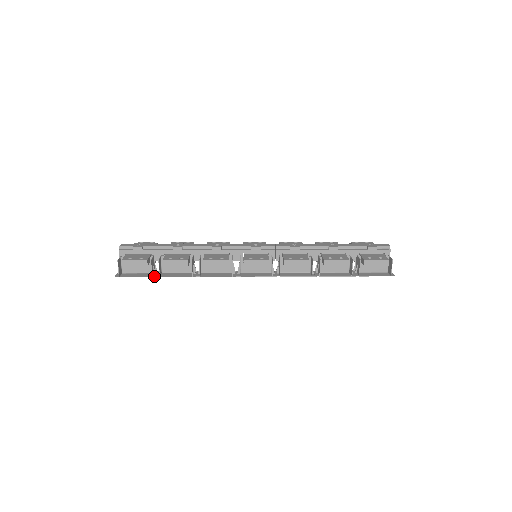
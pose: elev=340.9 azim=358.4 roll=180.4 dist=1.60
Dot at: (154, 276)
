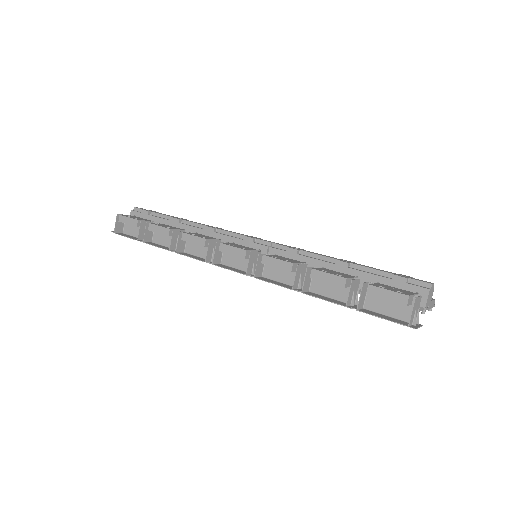
Dot at: (140, 240)
